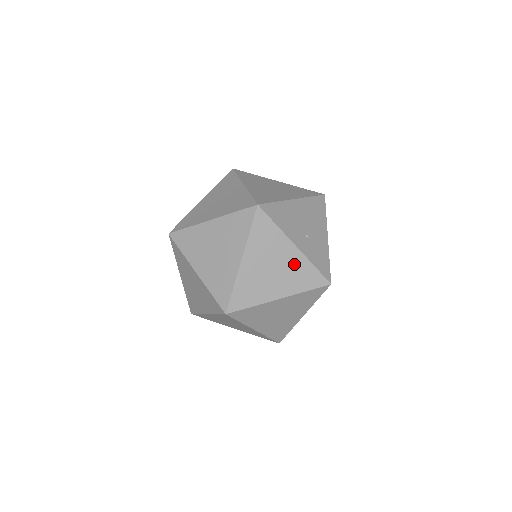
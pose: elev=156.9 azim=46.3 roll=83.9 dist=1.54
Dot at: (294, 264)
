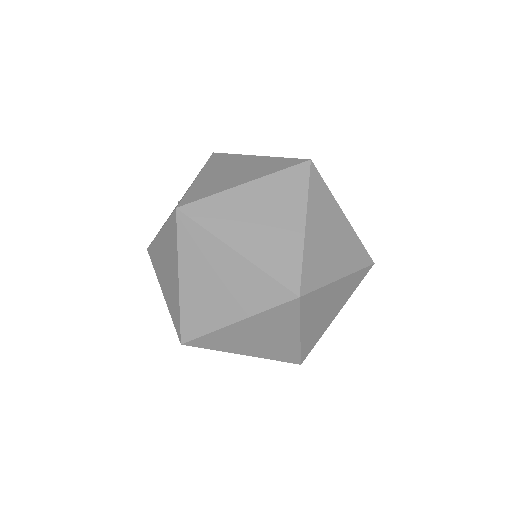
Dot at: (346, 236)
